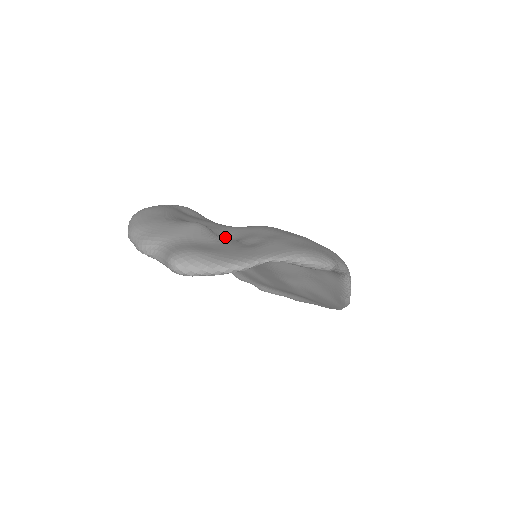
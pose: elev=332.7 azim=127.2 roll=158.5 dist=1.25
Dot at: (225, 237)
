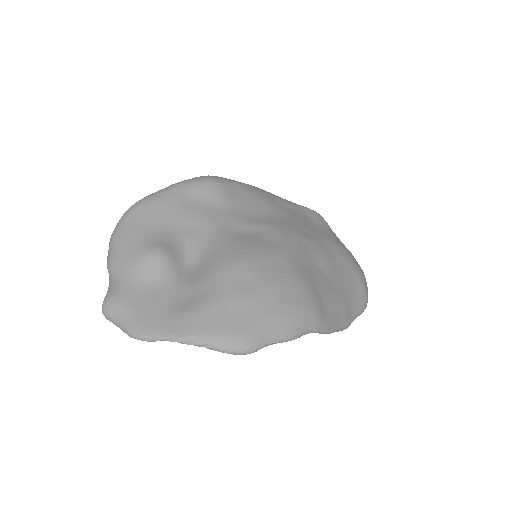
Dot at: (193, 260)
